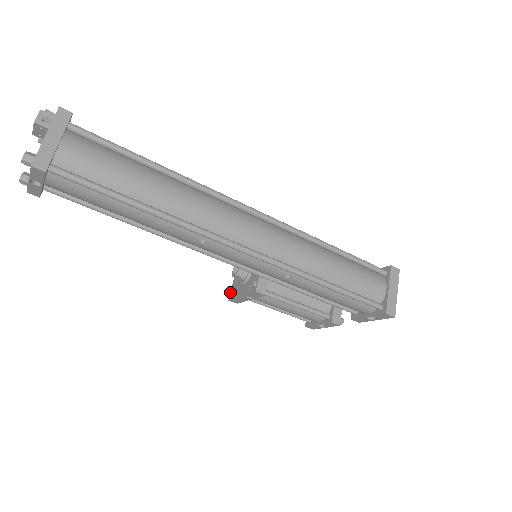
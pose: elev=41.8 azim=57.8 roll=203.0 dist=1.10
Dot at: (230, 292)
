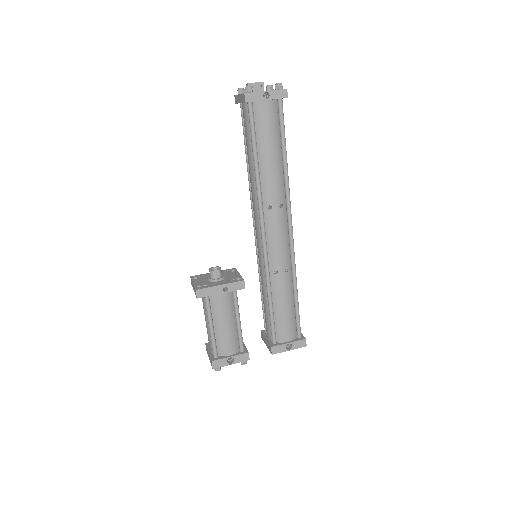
Dot at: (194, 287)
